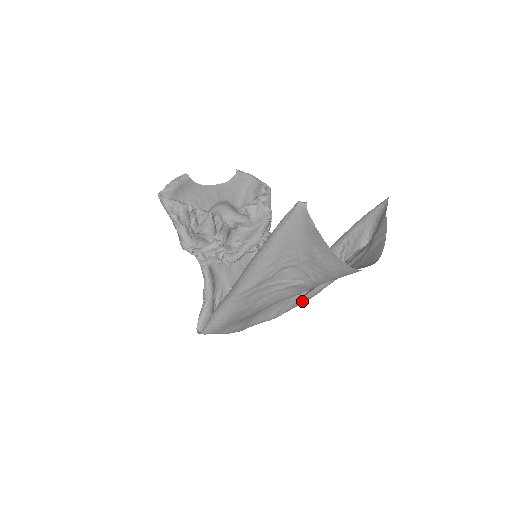
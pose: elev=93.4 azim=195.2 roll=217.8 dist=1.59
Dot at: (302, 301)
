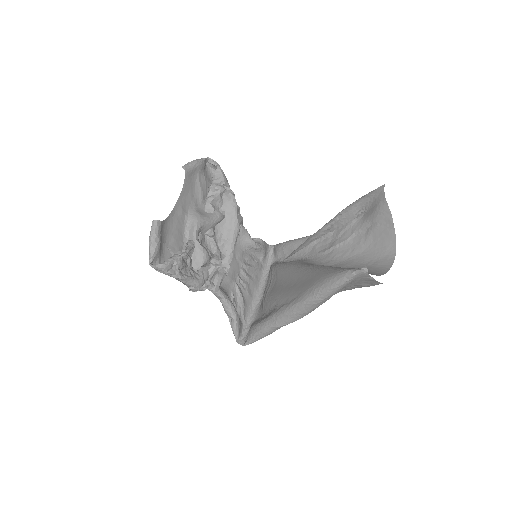
Dot at: occluded
